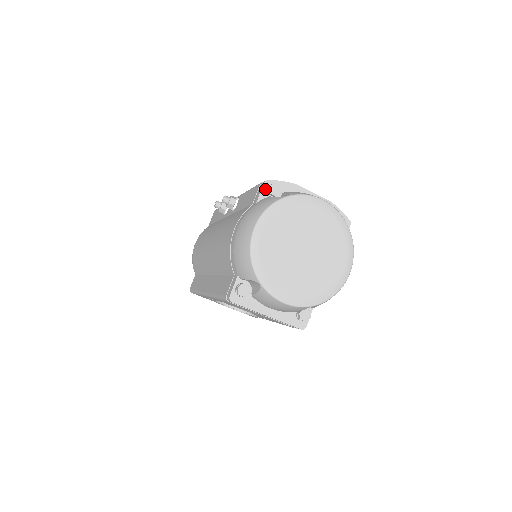
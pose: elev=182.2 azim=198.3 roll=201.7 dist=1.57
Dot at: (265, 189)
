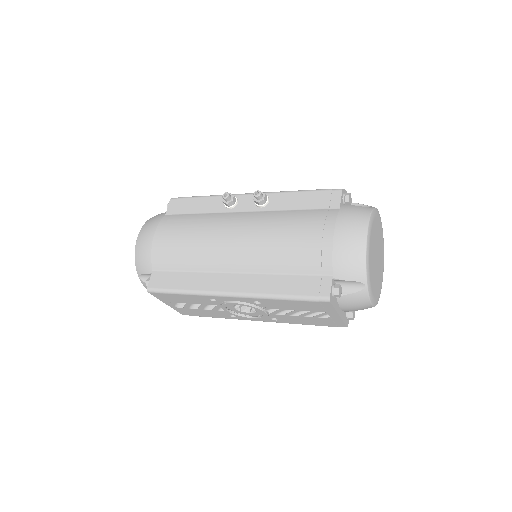
Dot at: (342, 196)
